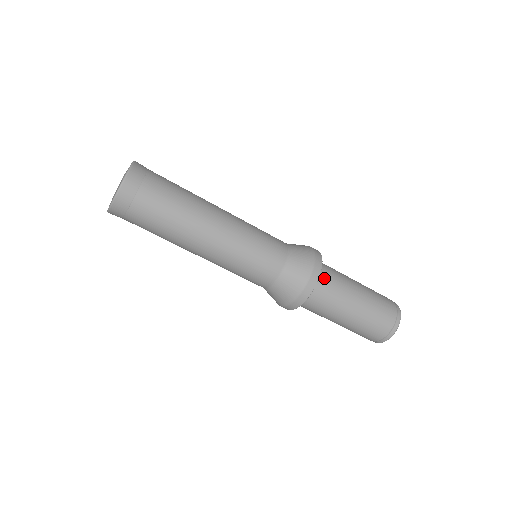
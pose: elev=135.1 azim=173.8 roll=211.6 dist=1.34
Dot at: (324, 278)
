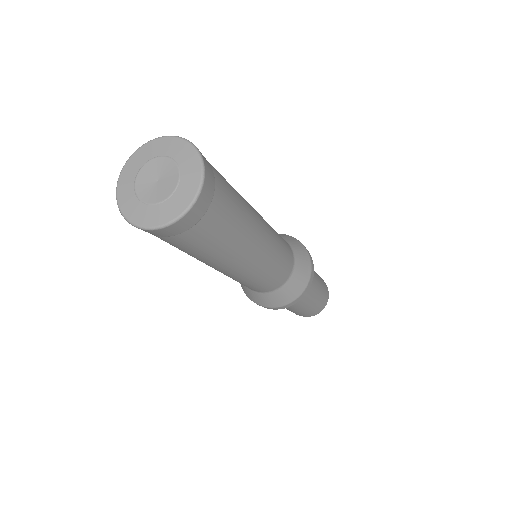
Dot at: occluded
